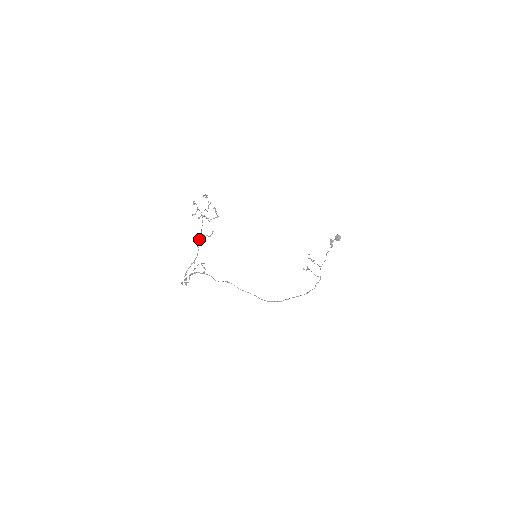
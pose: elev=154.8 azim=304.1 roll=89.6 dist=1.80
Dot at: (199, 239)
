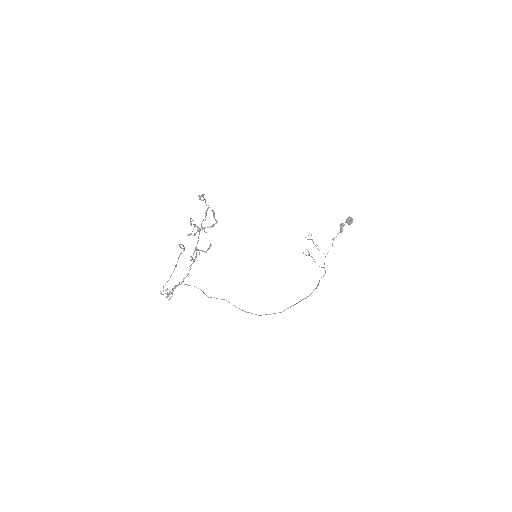
Dot at: (193, 260)
